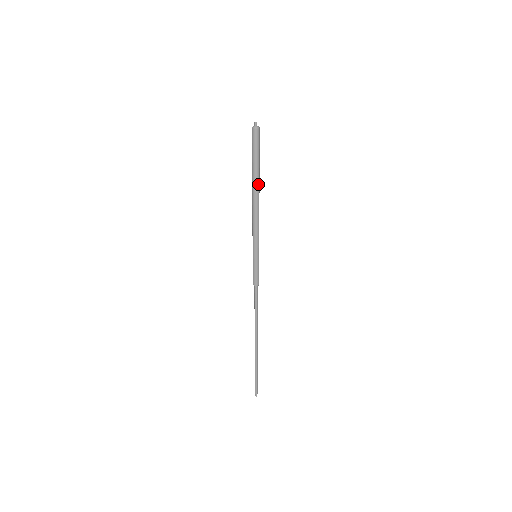
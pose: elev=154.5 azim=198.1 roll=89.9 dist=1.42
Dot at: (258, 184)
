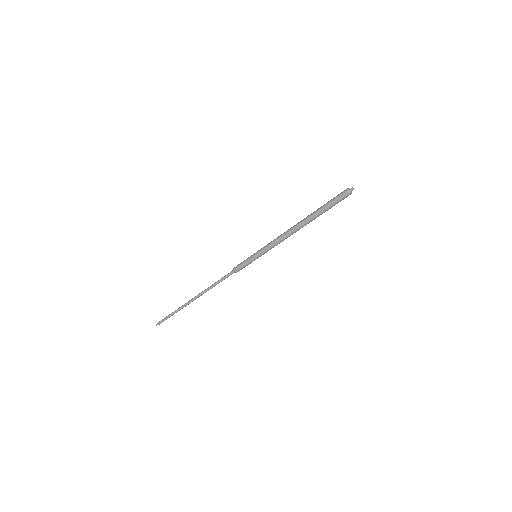
Dot at: (309, 222)
